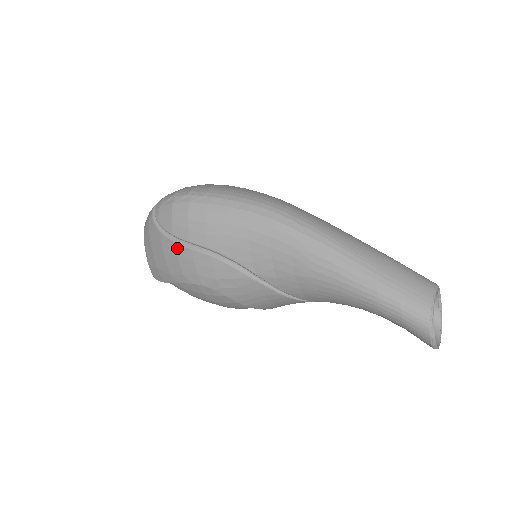
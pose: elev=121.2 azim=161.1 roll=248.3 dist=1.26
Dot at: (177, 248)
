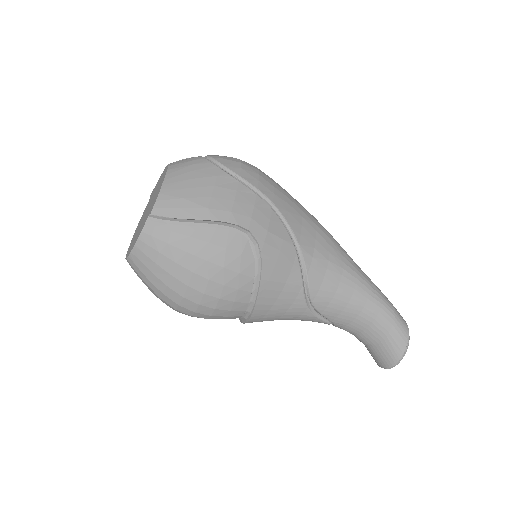
Dot at: (240, 187)
